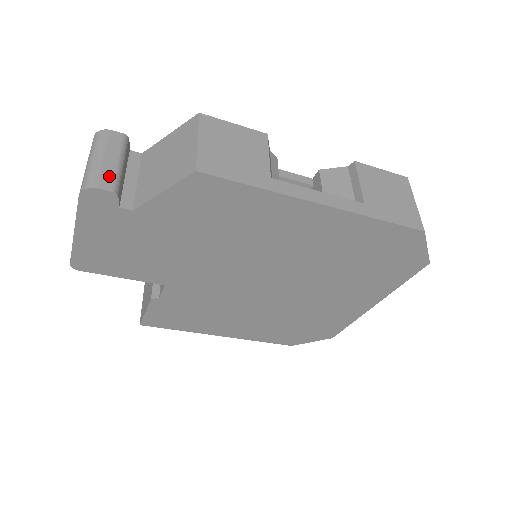
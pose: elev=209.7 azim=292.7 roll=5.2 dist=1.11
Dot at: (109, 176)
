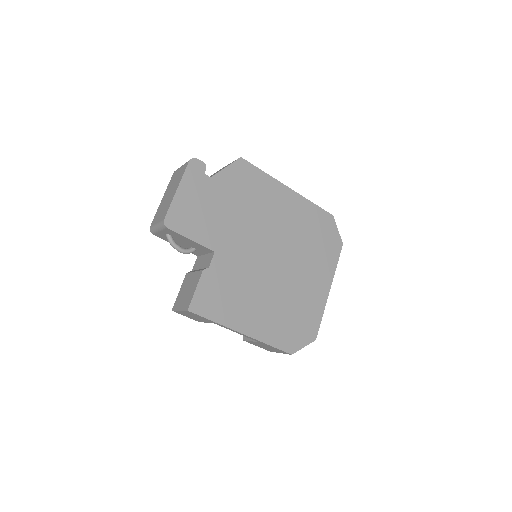
Dot at: occluded
